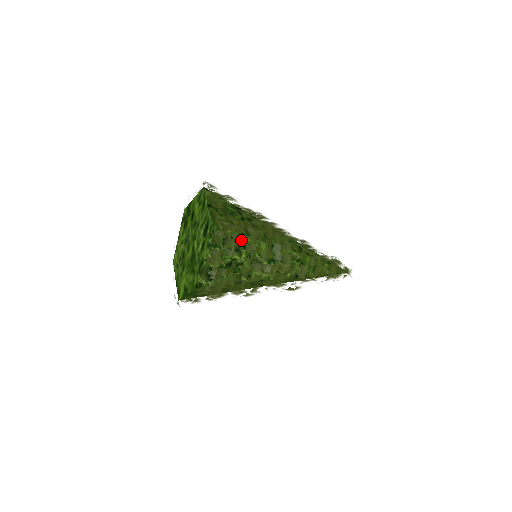
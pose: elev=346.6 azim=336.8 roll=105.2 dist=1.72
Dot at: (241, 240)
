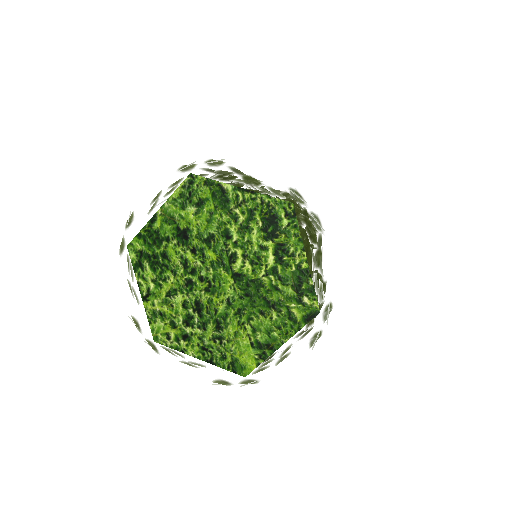
Dot at: occluded
